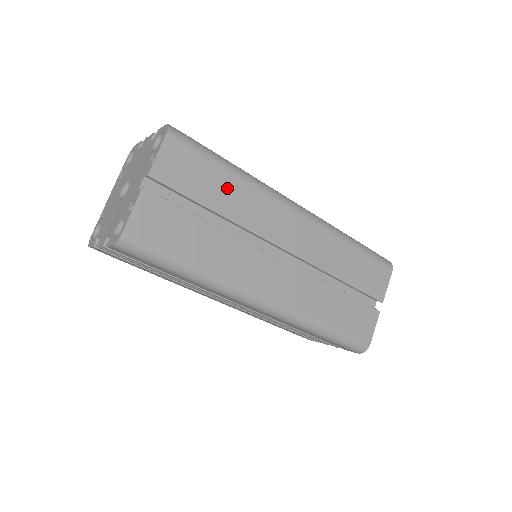
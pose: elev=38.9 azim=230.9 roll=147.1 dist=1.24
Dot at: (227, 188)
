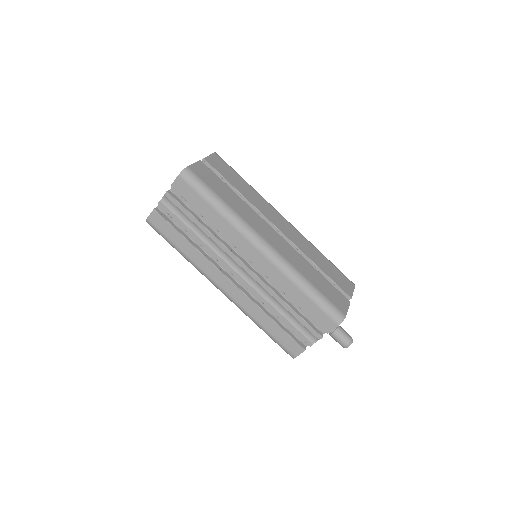
Dot at: (244, 186)
